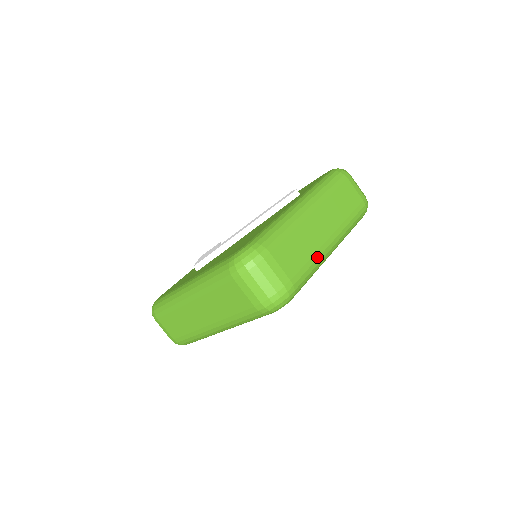
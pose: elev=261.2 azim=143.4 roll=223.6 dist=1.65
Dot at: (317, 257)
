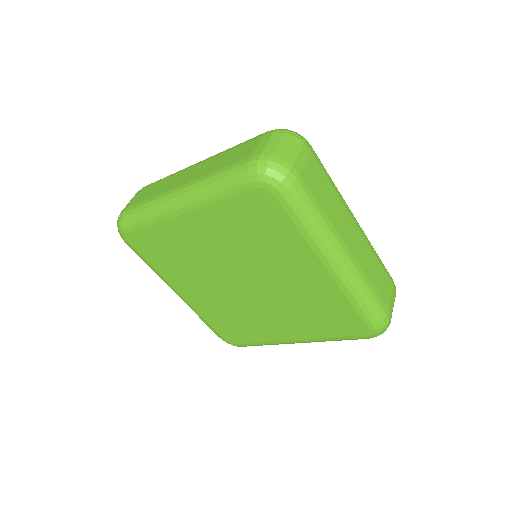
Dot at: (327, 224)
